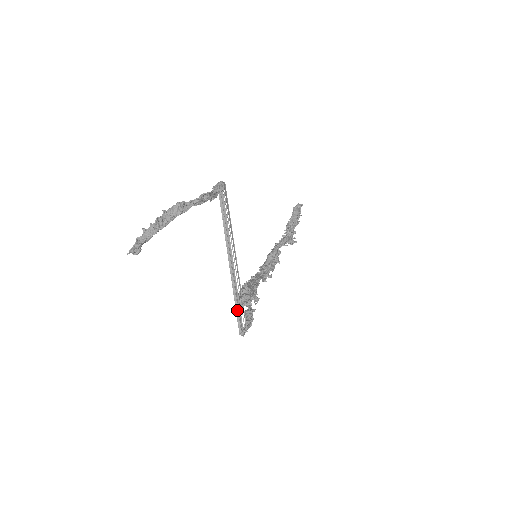
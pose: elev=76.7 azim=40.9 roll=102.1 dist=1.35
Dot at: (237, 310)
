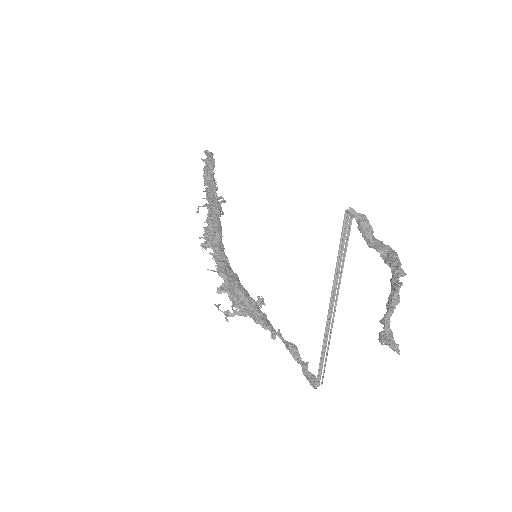
Dot at: (322, 363)
